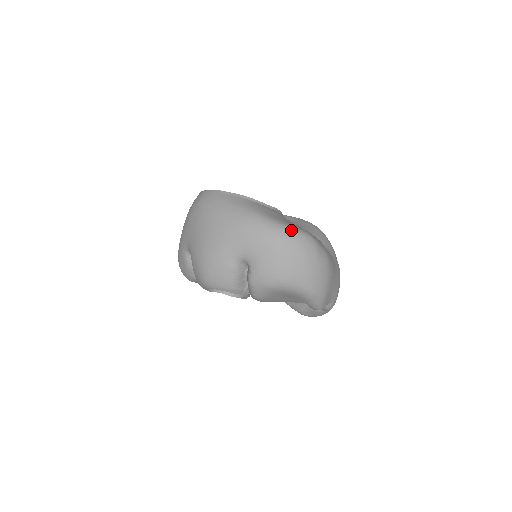
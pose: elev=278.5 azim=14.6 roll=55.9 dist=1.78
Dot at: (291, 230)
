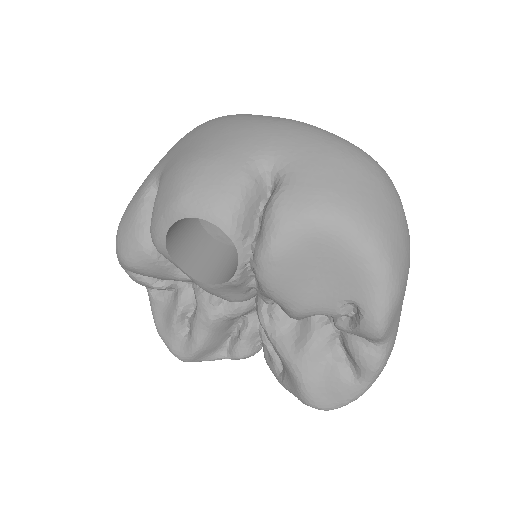
Dot at: occluded
